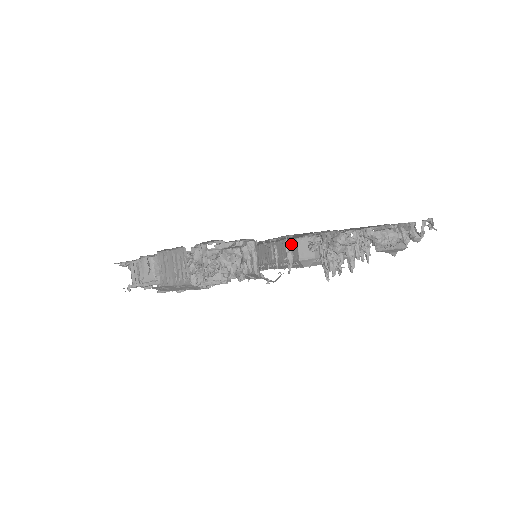
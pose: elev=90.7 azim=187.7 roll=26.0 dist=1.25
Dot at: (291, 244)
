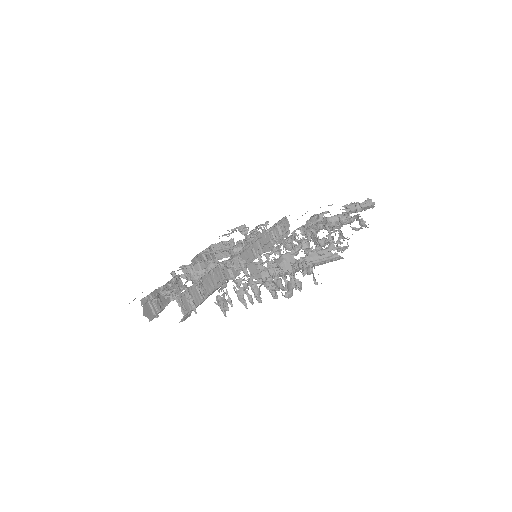
Dot at: (190, 297)
